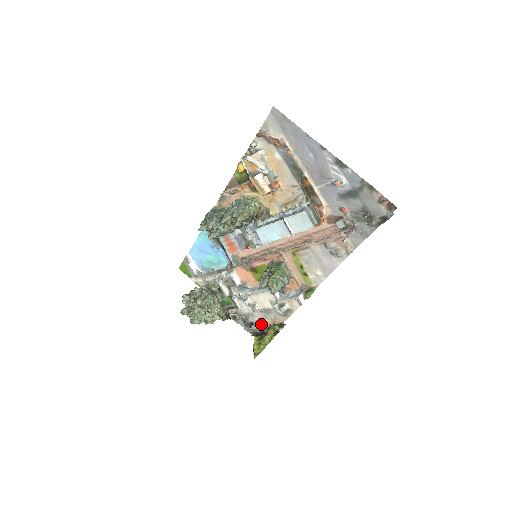
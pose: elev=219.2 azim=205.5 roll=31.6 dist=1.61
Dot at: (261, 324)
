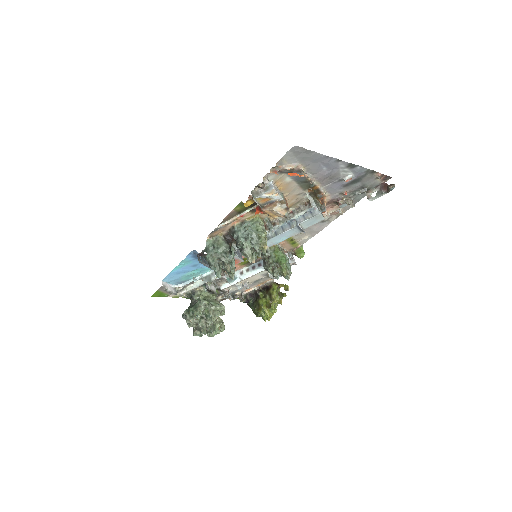
Dot at: (248, 290)
